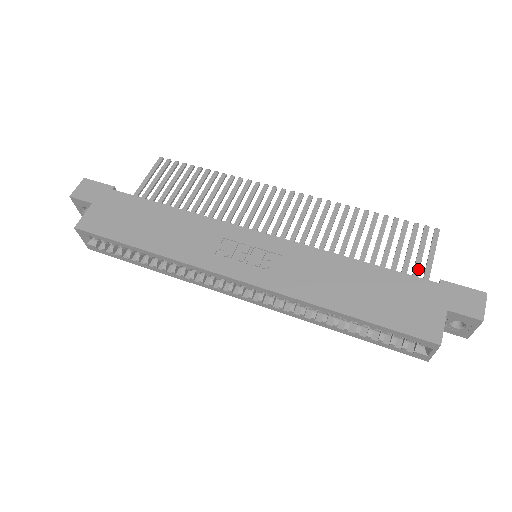
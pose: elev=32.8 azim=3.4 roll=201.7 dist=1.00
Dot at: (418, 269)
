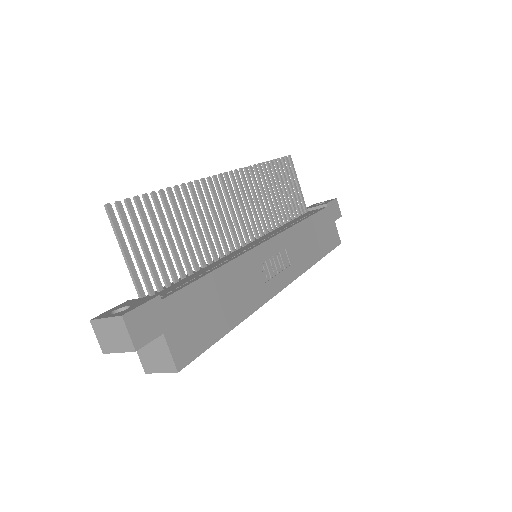
Dot at: (299, 195)
